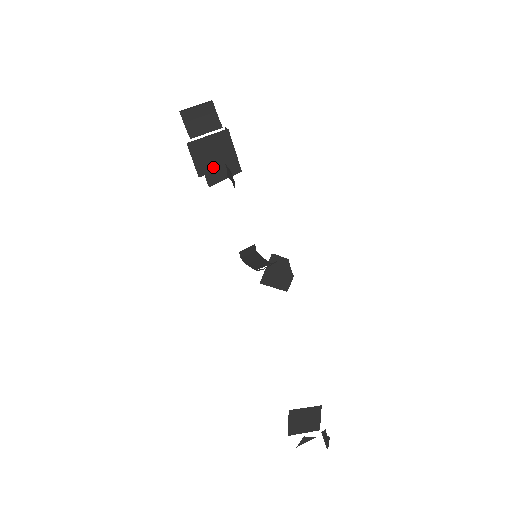
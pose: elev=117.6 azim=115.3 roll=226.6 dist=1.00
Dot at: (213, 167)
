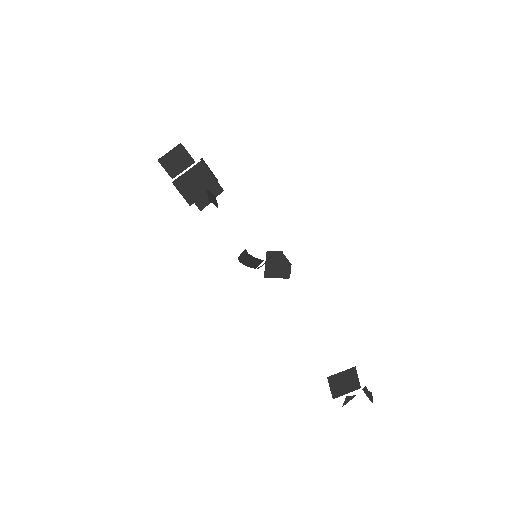
Dot at: (199, 194)
